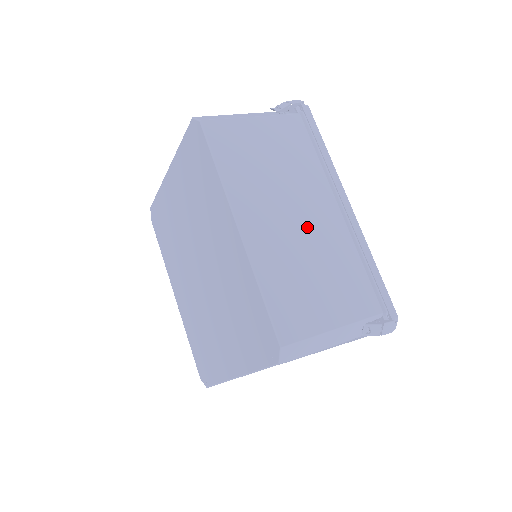
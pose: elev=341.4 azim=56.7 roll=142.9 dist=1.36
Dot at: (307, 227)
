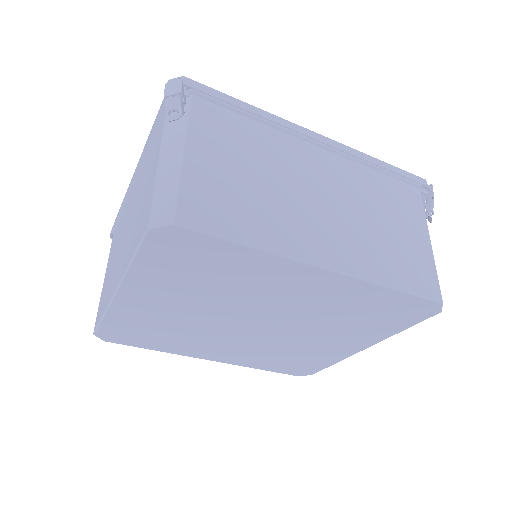
Dot at: (336, 196)
